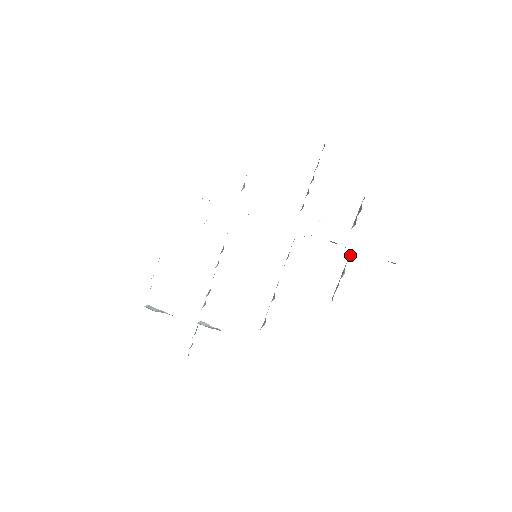
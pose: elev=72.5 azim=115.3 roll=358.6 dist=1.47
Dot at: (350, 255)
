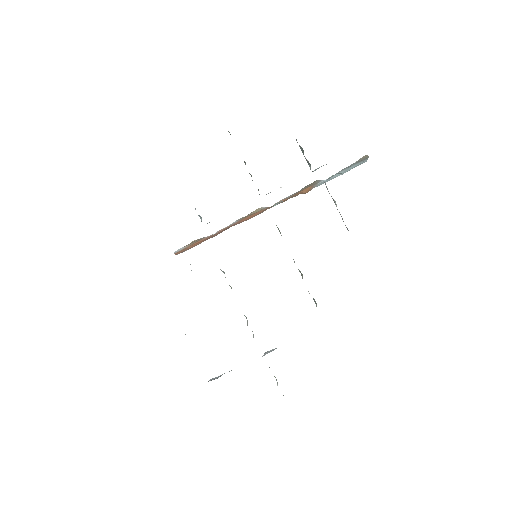
Dot at: (325, 183)
